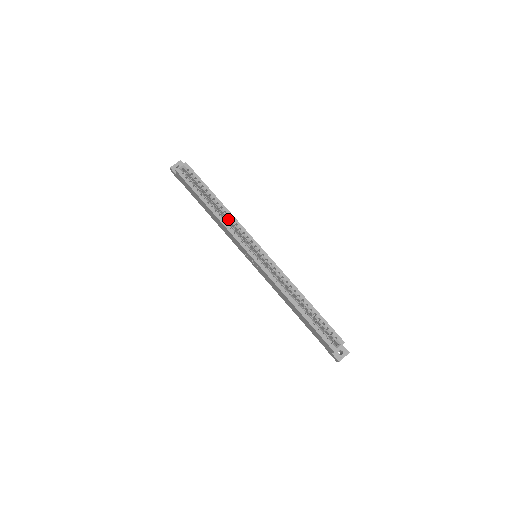
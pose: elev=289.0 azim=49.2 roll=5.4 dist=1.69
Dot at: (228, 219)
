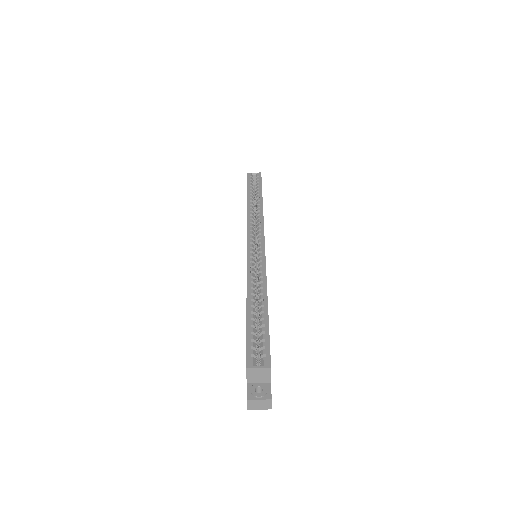
Dot at: (257, 215)
